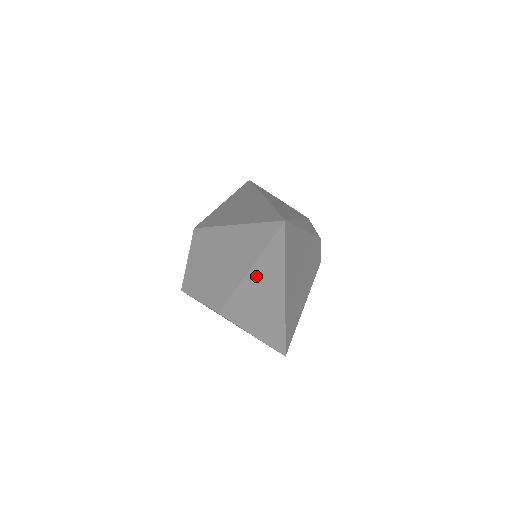
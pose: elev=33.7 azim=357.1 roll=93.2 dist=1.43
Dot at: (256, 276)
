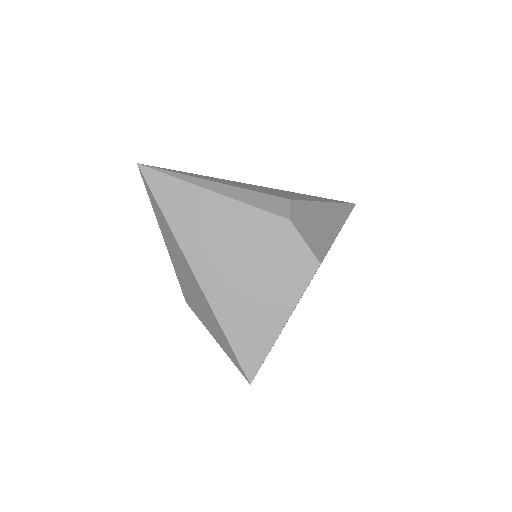
Dot at: (168, 243)
